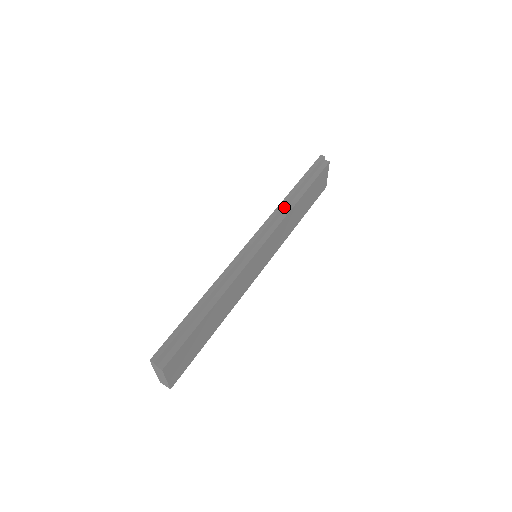
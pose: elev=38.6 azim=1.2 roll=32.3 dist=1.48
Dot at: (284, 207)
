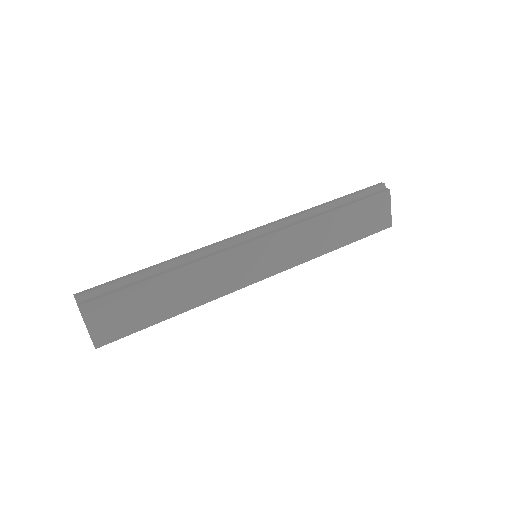
Dot at: (306, 214)
